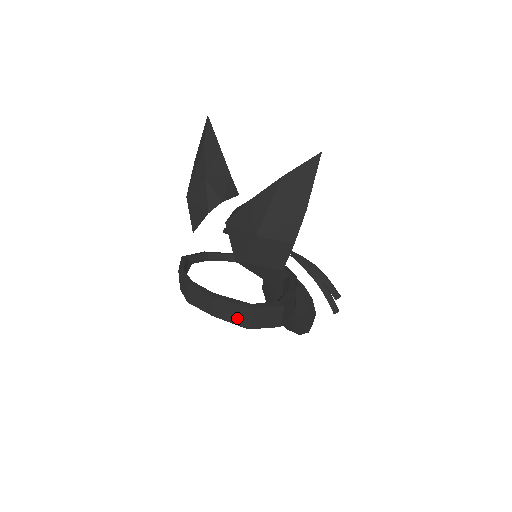
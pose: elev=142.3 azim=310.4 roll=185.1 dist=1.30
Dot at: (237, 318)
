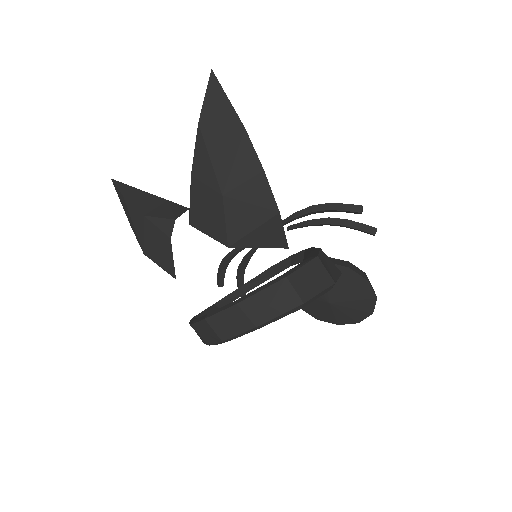
Dot at: (281, 304)
